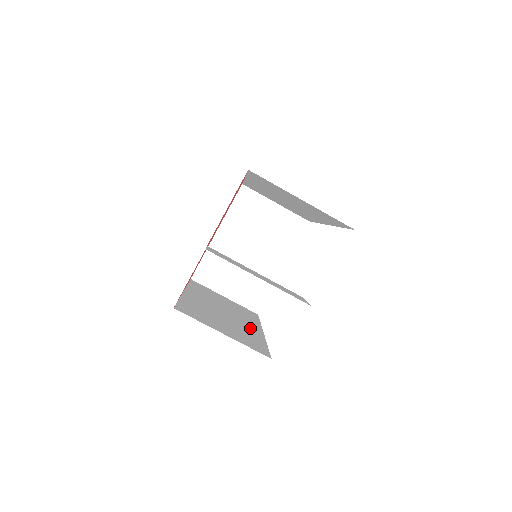
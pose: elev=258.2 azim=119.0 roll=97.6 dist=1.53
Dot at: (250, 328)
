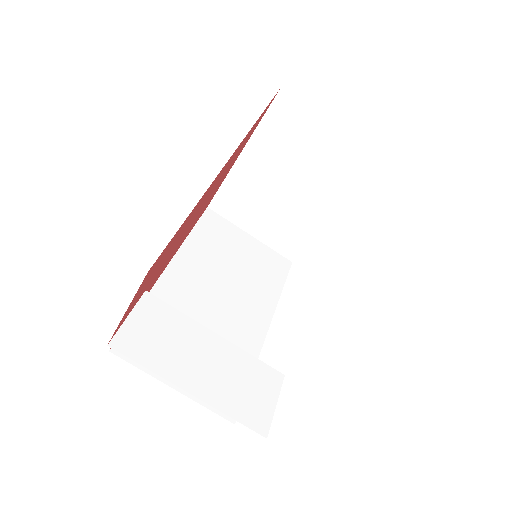
Dot at: (246, 329)
